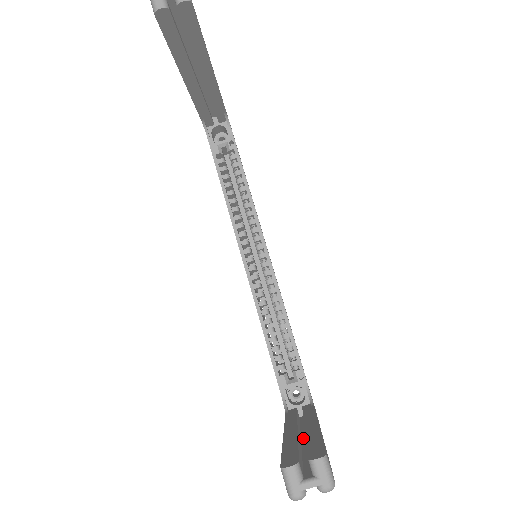
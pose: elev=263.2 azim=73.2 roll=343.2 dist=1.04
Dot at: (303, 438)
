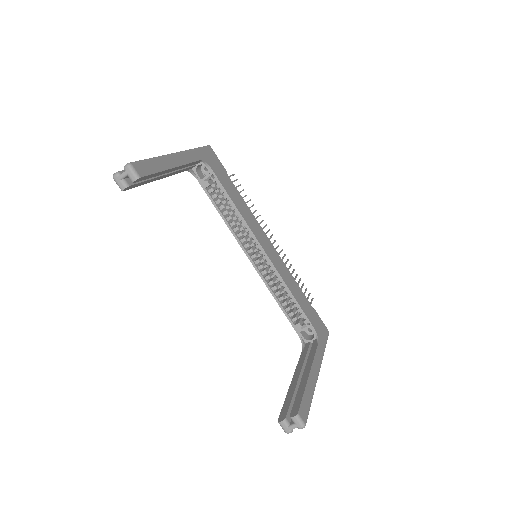
Dot at: occluded
